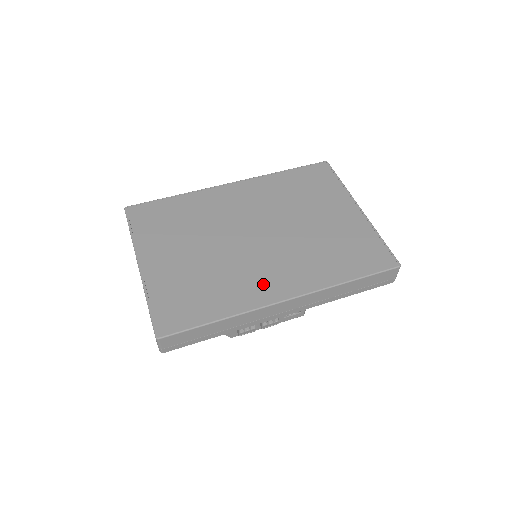
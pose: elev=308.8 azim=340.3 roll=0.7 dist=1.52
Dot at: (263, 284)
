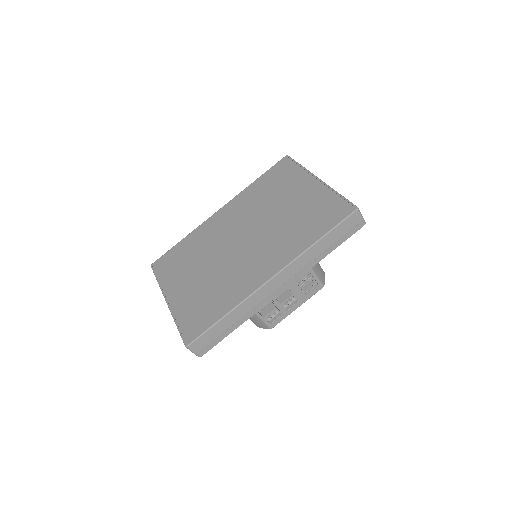
Dot at: (252, 274)
